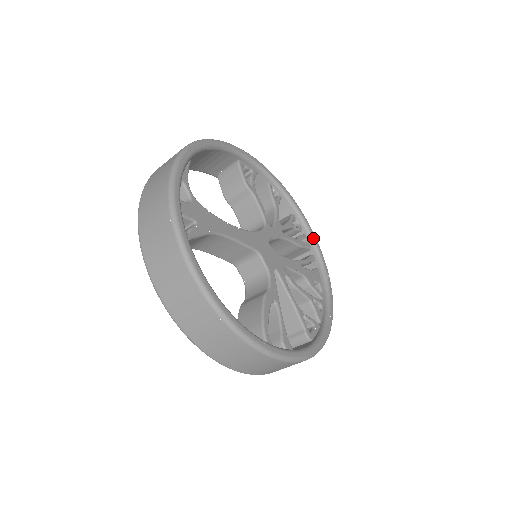
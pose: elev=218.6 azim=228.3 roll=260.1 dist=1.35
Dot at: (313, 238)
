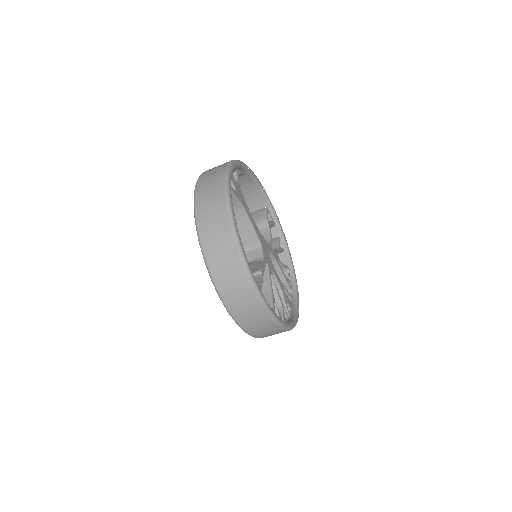
Dot at: (296, 286)
